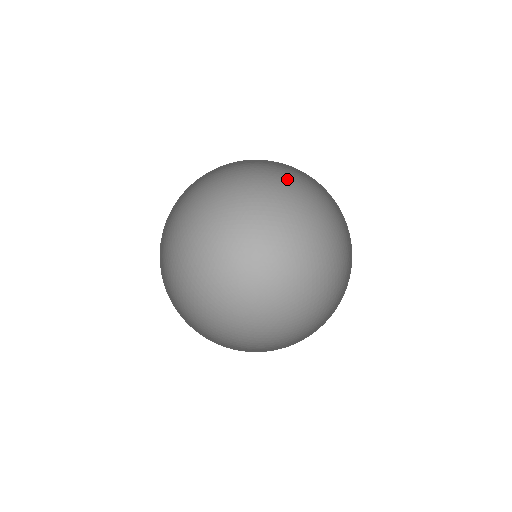
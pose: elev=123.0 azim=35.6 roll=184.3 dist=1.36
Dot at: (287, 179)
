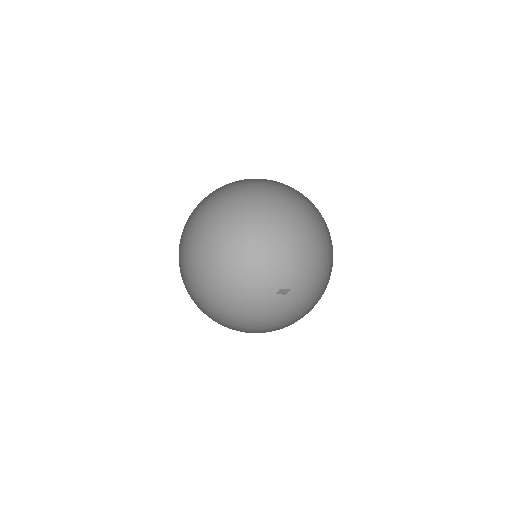
Dot at: occluded
